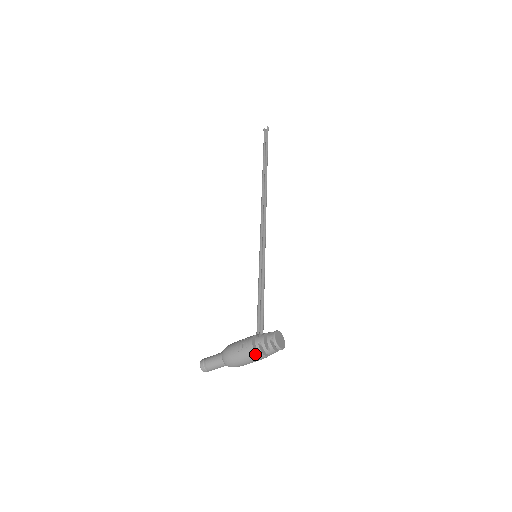
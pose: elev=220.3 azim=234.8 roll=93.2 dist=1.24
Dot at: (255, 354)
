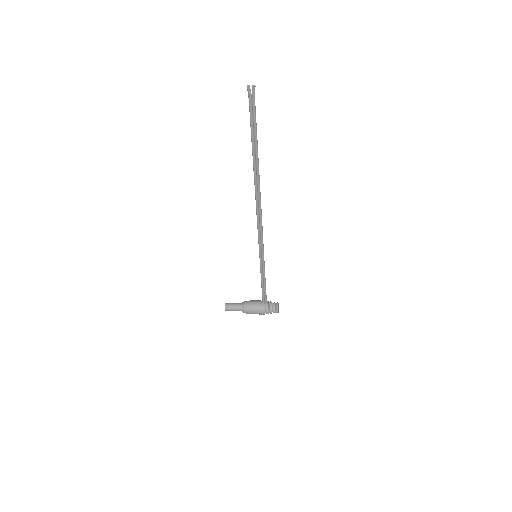
Dot at: occluded
